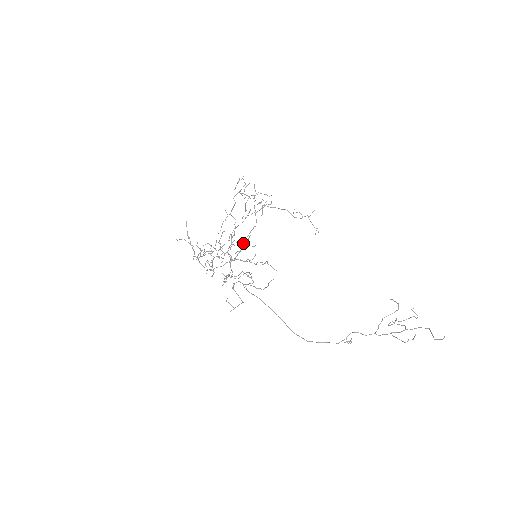
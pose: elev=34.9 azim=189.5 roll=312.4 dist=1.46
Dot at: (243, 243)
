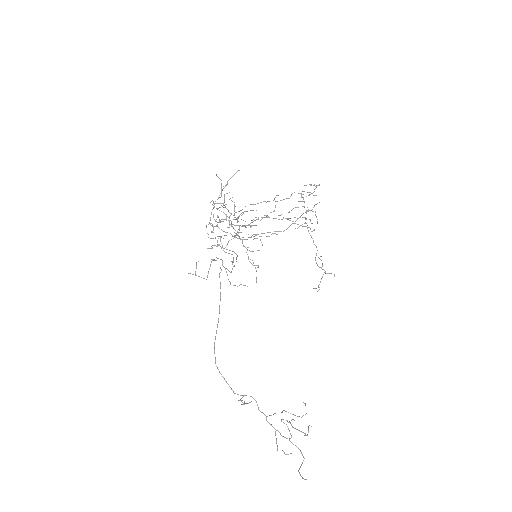
Dot at: occluded
